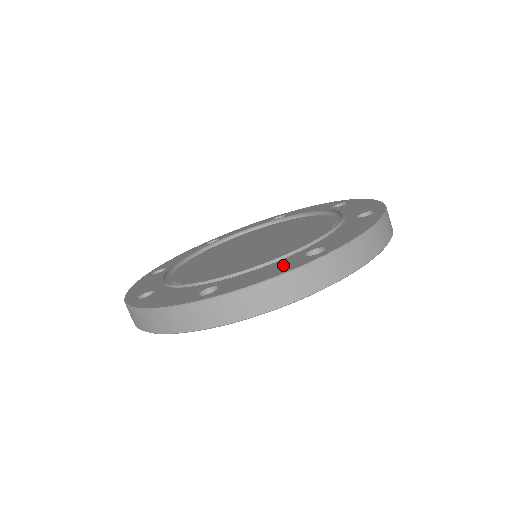
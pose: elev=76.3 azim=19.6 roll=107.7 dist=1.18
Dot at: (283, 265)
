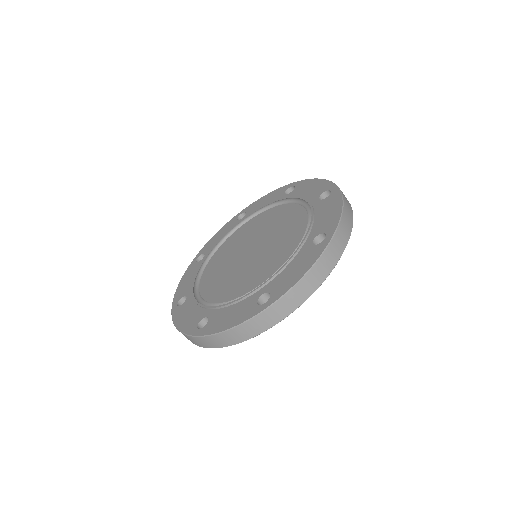
Dot at: (242, 310)
